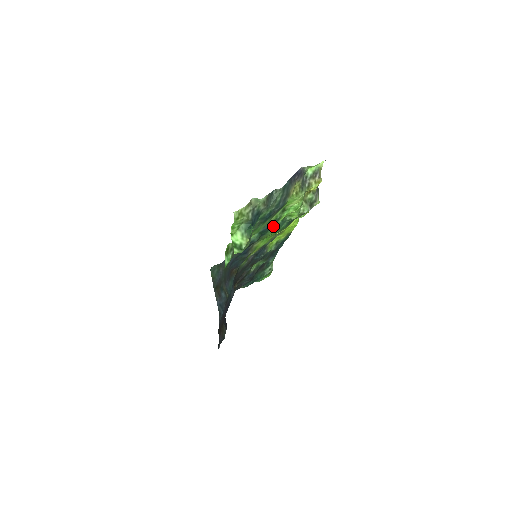
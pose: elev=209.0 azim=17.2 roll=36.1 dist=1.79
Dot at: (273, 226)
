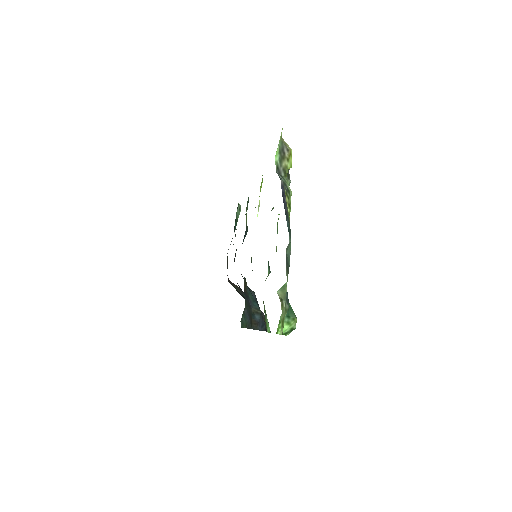
Dot at: occluded
